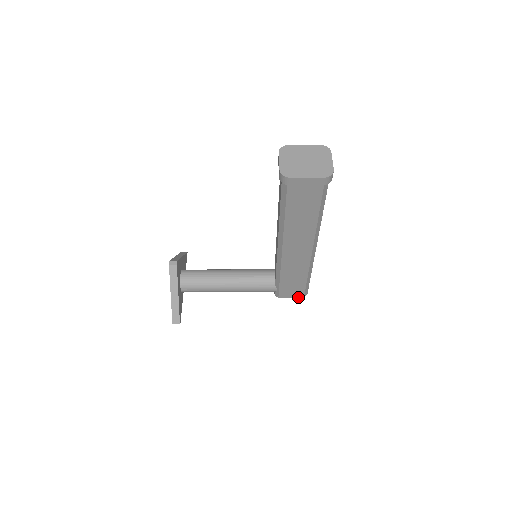
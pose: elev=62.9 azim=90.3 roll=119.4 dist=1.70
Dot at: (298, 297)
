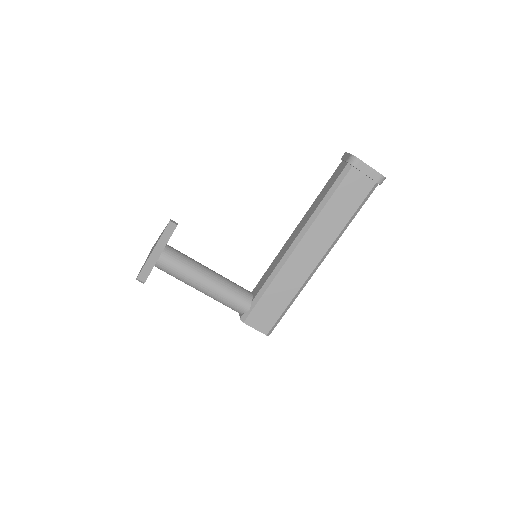
Dot at: (262, 331)
